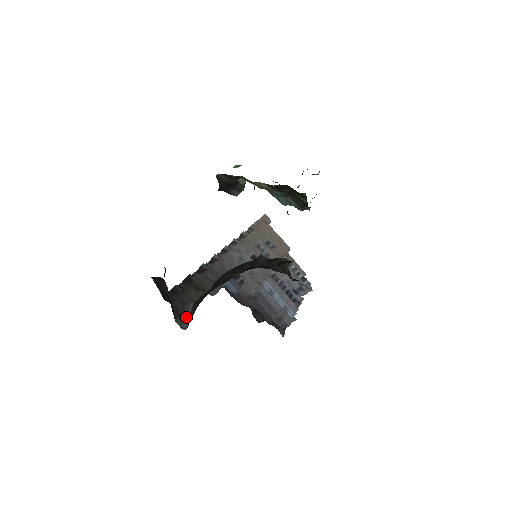
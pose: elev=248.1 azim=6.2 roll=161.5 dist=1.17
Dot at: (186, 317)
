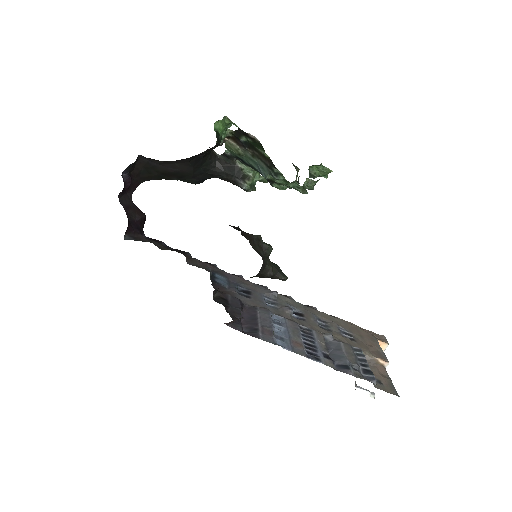
Dot at: occluded
